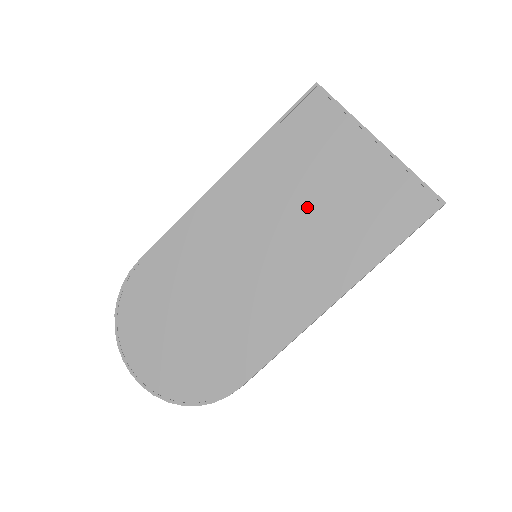
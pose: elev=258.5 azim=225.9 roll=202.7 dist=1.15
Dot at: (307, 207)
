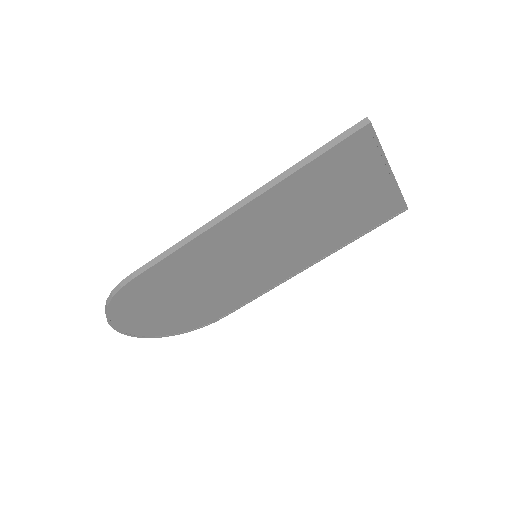
Dot at: (312, 222)
